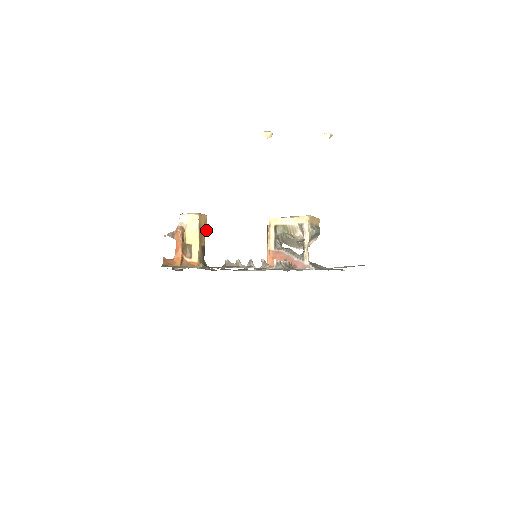
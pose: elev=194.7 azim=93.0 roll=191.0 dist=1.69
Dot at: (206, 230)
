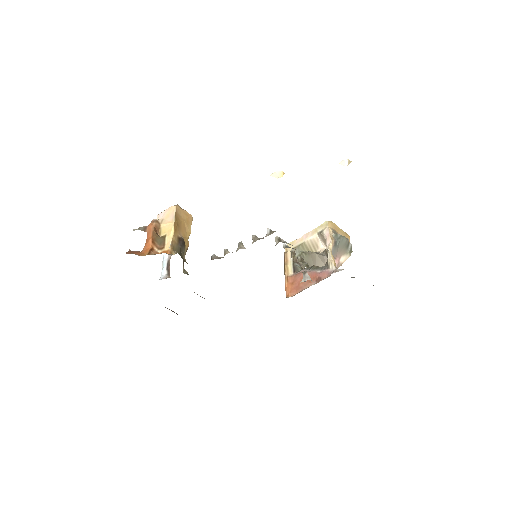
Dot at: (190, 230)
